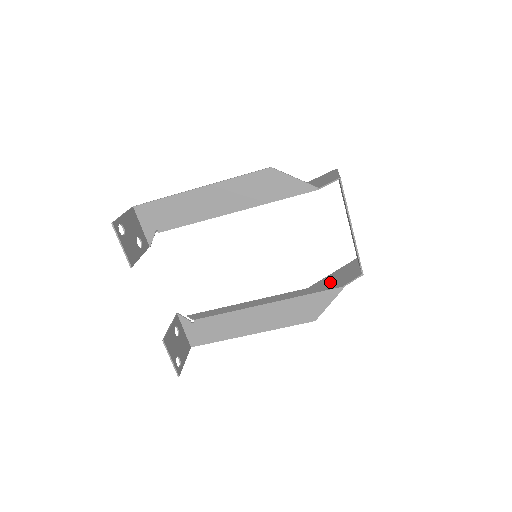
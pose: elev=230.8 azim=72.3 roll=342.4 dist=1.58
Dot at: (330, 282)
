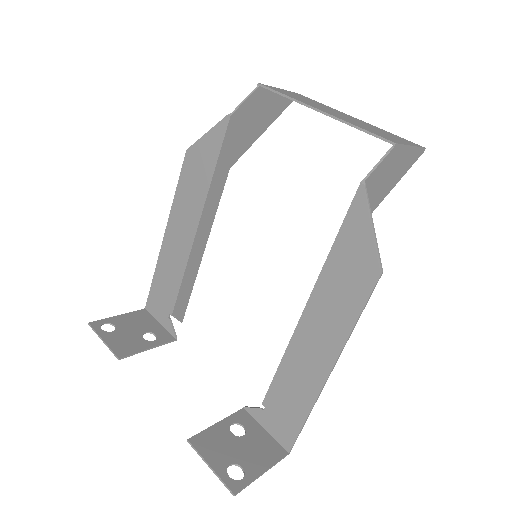
Dot at: occluded
